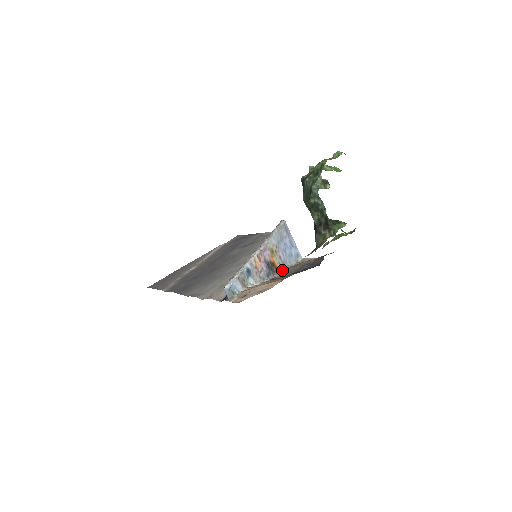
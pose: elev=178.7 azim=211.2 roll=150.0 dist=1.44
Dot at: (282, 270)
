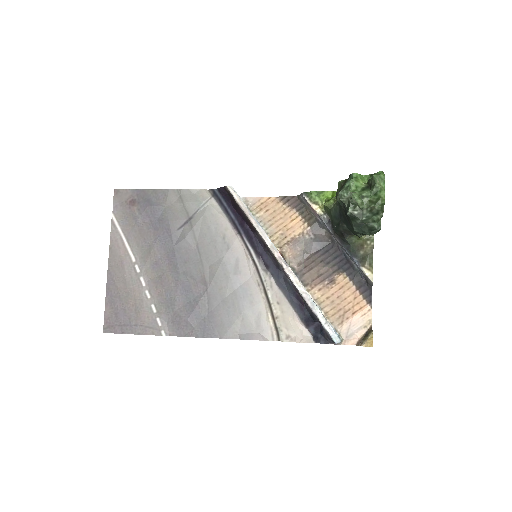
Dot at: (285, 253)
